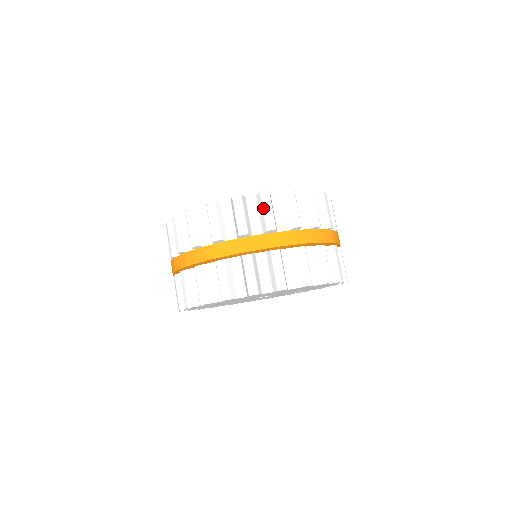
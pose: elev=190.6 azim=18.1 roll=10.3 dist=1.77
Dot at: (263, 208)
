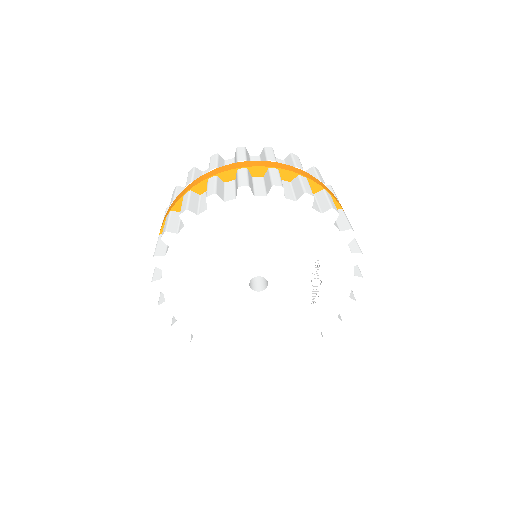
Dot at: (236, 154)
